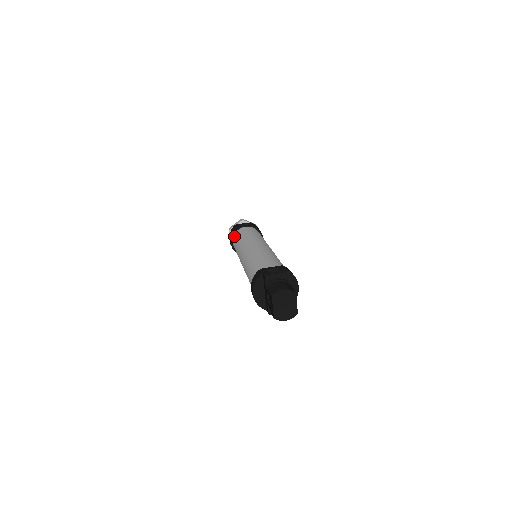
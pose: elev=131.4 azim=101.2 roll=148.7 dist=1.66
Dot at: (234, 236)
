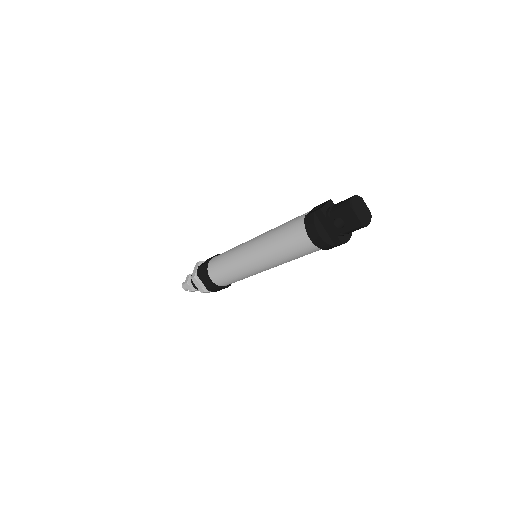
Dot at: (210, 270)
